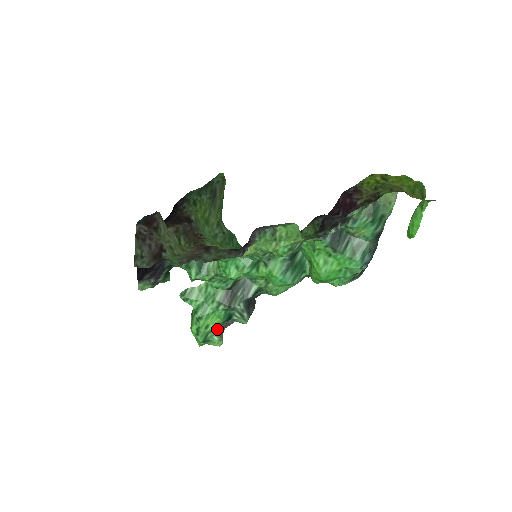
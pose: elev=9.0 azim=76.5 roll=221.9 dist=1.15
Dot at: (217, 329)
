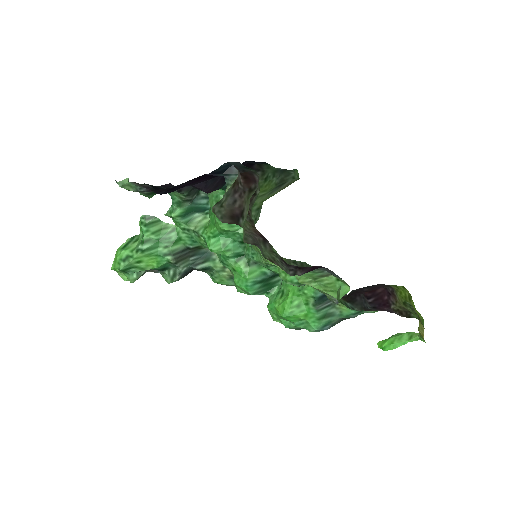
Dot at: (144, 270)
